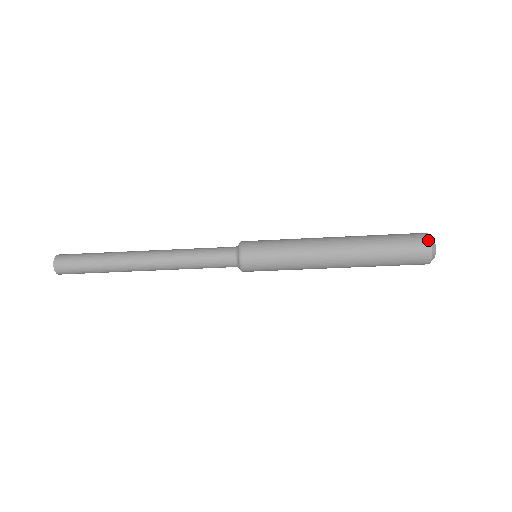
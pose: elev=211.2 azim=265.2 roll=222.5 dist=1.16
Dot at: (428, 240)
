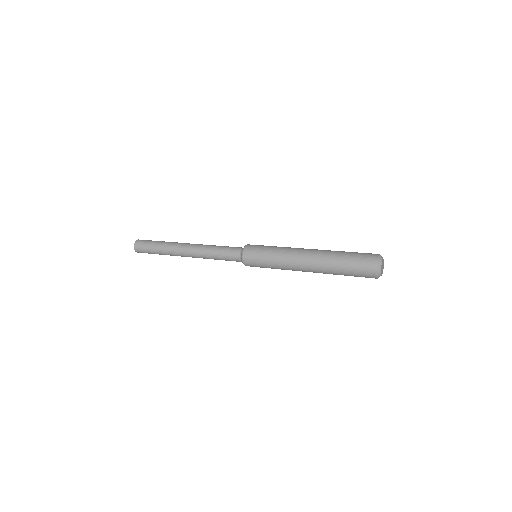
Dot at: (374, 272)
